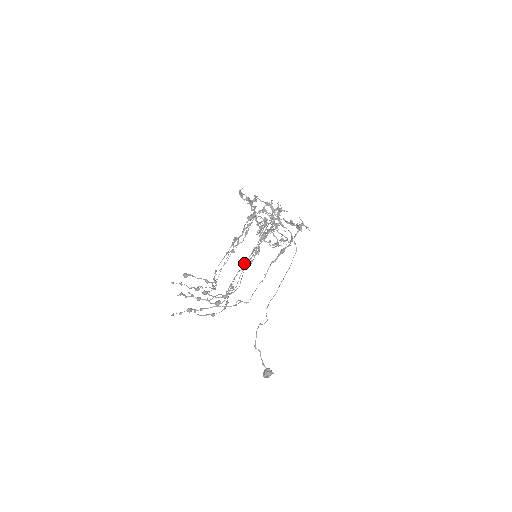
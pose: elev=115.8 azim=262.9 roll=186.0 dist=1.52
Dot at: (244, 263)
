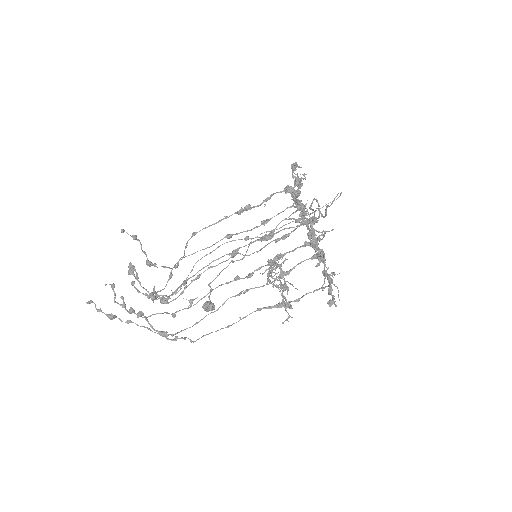
Dot at: (235, 255)
